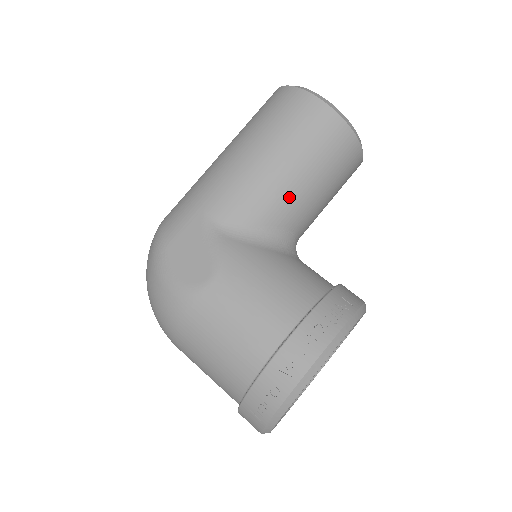
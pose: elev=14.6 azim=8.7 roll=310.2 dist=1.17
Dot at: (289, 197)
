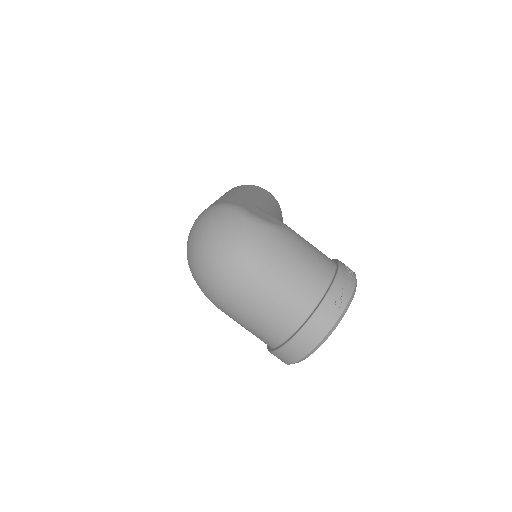
Dot at: occluded
